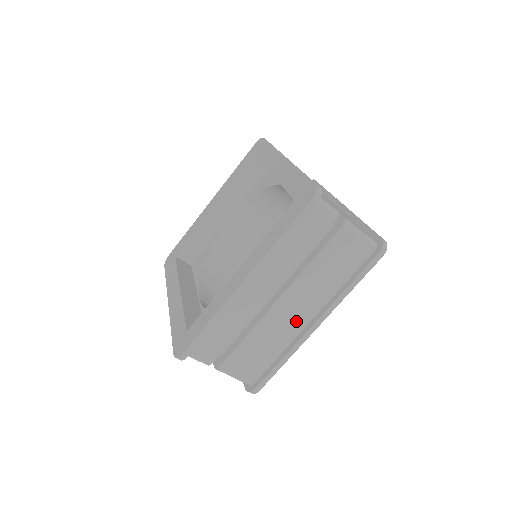
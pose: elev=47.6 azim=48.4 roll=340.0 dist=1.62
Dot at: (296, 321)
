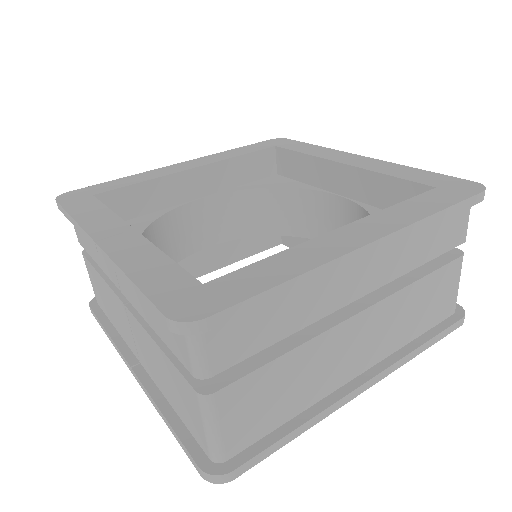
Dot at: (348, 365)
